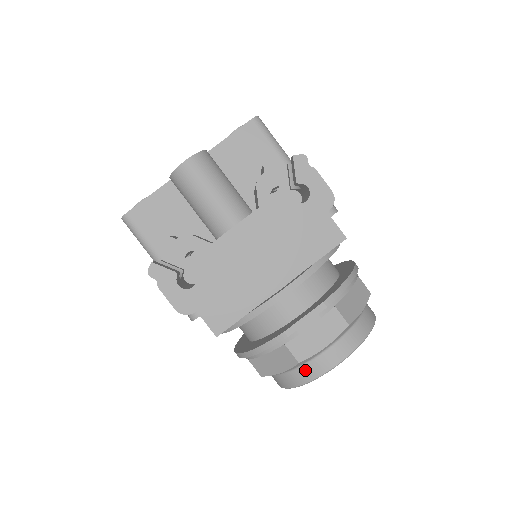
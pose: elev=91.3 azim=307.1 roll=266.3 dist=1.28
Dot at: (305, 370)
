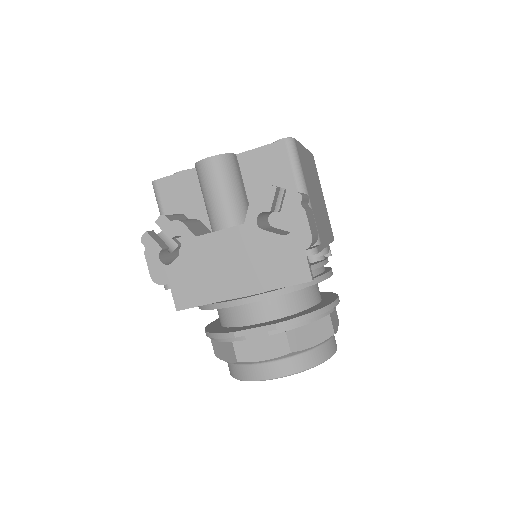
Dot at: (244, 370)
